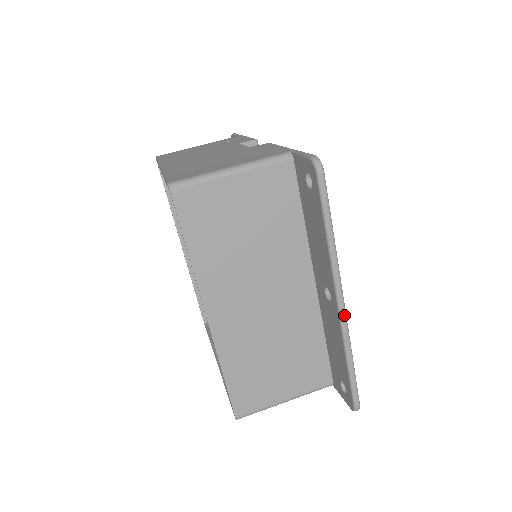
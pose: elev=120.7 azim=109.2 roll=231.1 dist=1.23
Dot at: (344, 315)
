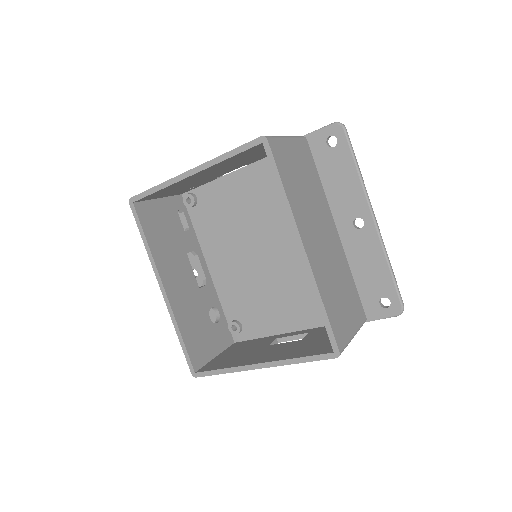
Dot at: occluded
